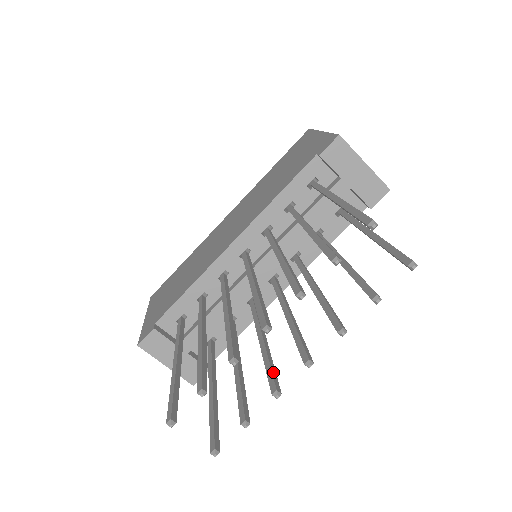
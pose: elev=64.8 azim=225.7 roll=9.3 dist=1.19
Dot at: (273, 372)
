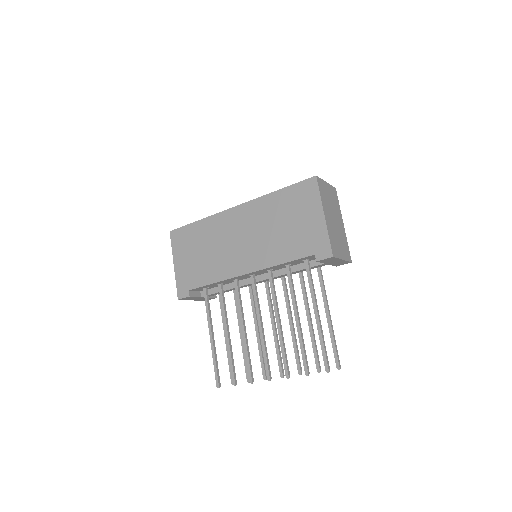
Dot at: (264, 363)
